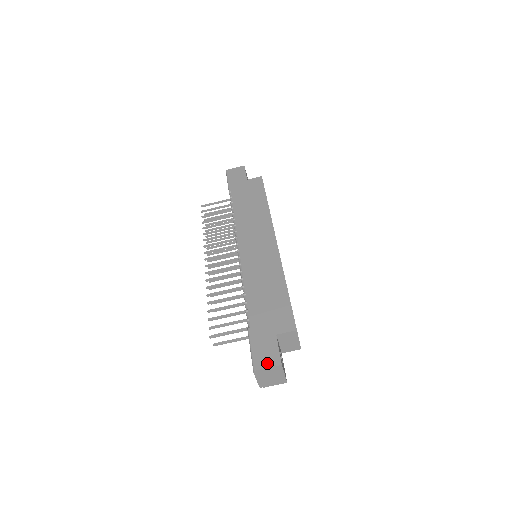
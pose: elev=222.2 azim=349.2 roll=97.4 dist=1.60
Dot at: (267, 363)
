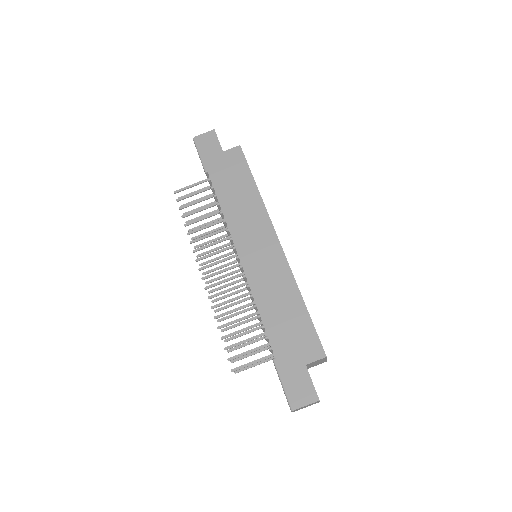
Dot at: (304, 400)
